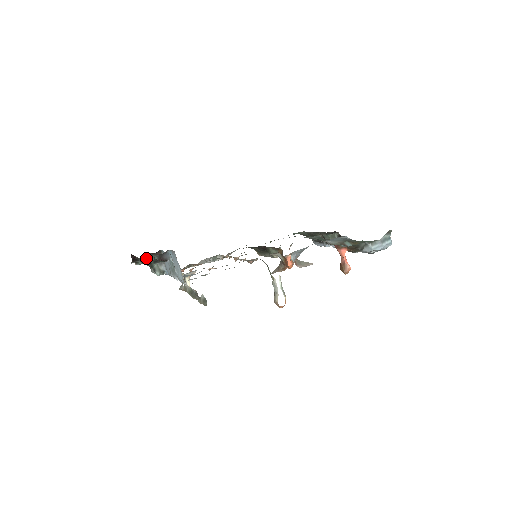
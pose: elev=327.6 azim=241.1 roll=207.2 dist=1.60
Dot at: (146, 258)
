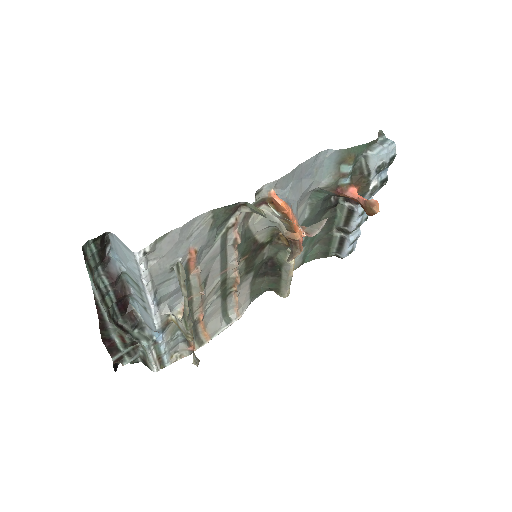
Dot at: (116, 325)
